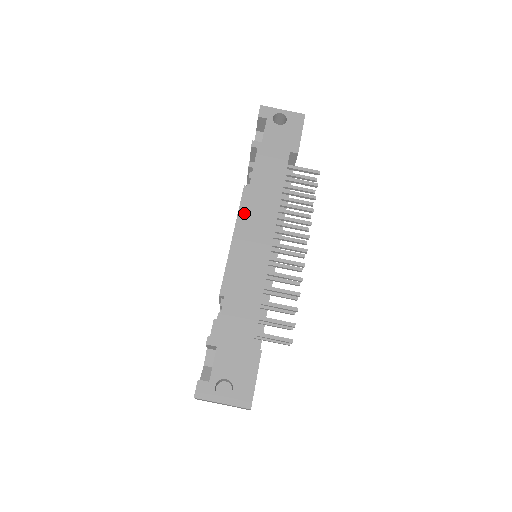
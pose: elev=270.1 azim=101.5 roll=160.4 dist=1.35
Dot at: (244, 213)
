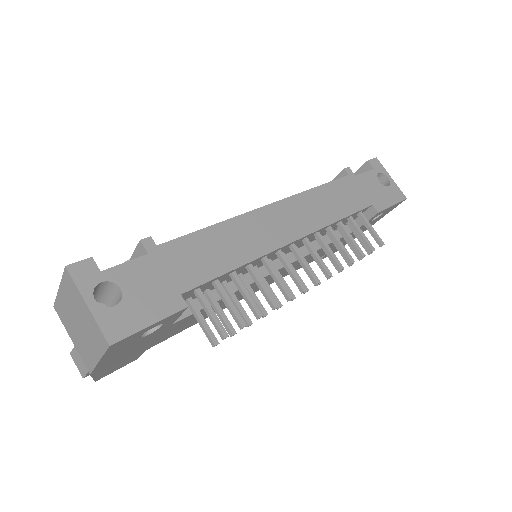
Dot at: (293, 196)
